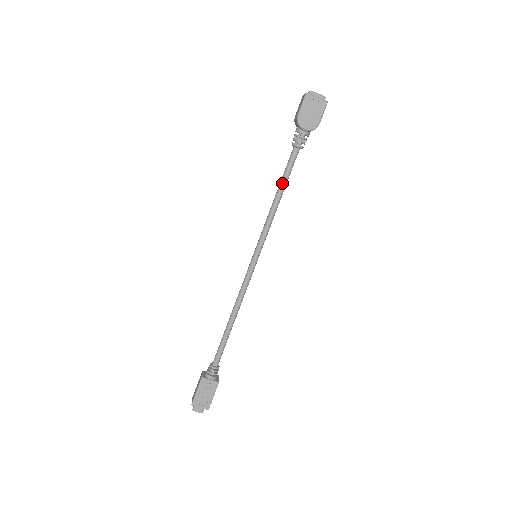
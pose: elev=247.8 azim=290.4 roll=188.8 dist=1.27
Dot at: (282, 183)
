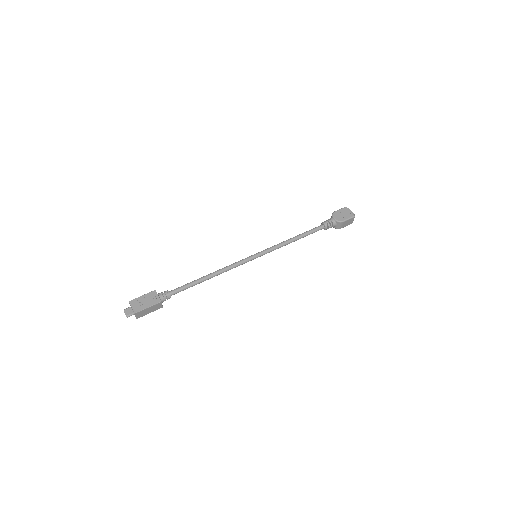
Dot at: (302, 233)
